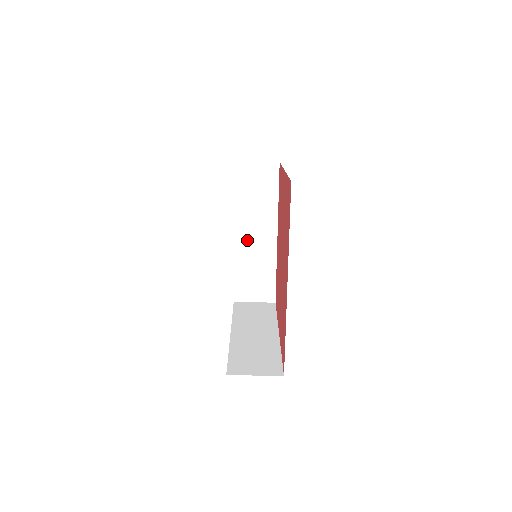
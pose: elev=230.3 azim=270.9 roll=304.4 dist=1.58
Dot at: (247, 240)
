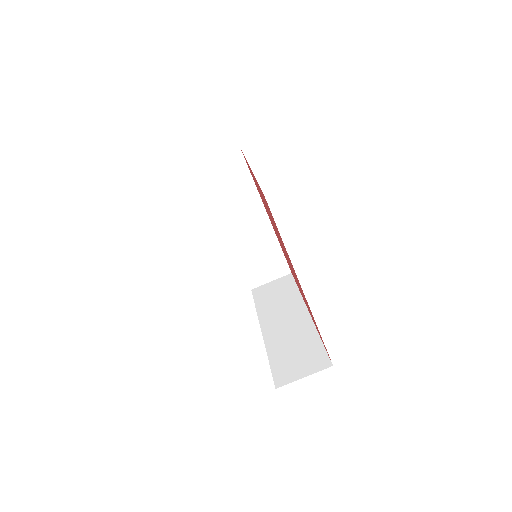
Dot at: (277, 328)
